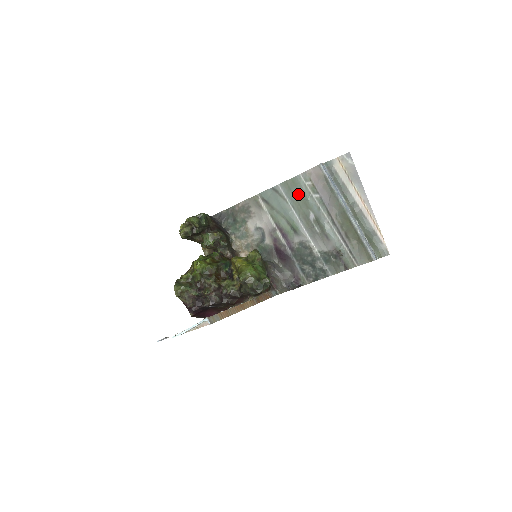
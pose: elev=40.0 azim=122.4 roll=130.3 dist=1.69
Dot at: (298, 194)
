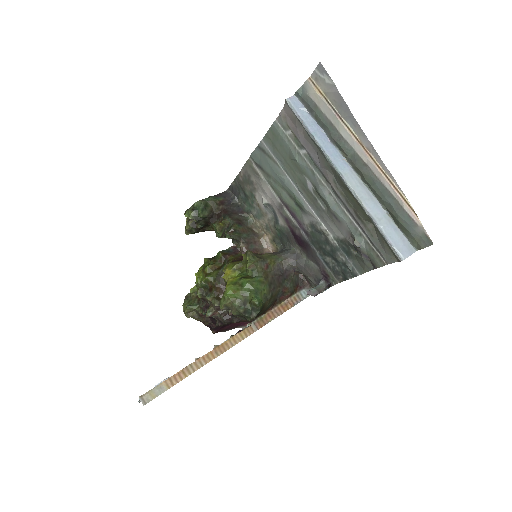
Dot at: (284, 152)
